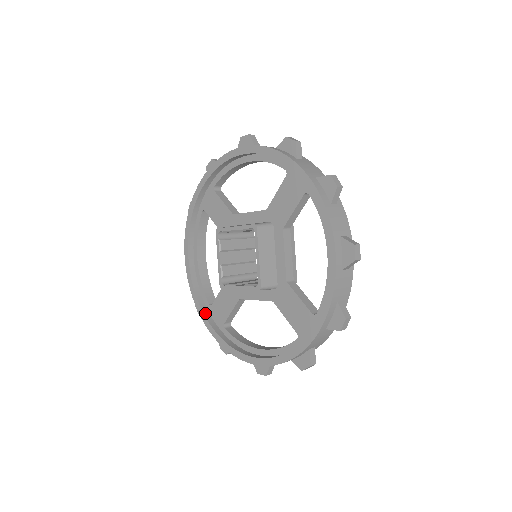
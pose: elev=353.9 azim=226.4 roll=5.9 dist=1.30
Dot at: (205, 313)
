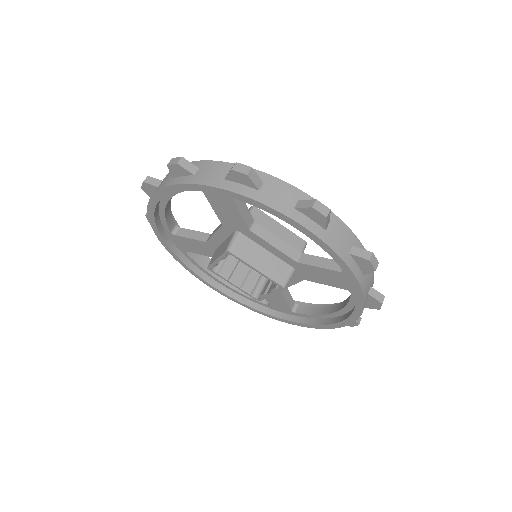
Dot at: (271, 314)
